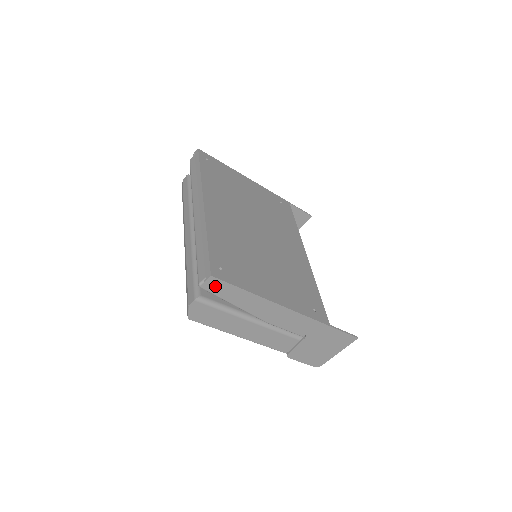
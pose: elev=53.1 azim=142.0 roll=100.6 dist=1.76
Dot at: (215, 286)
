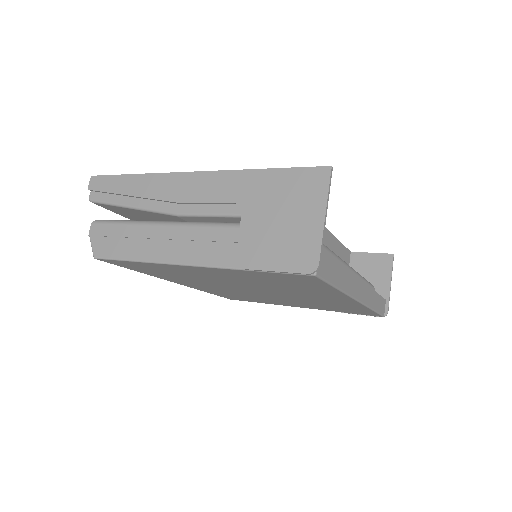
Dot at: (99, 187)
